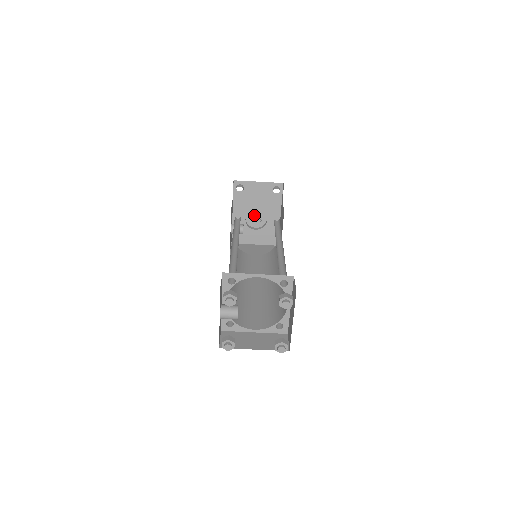
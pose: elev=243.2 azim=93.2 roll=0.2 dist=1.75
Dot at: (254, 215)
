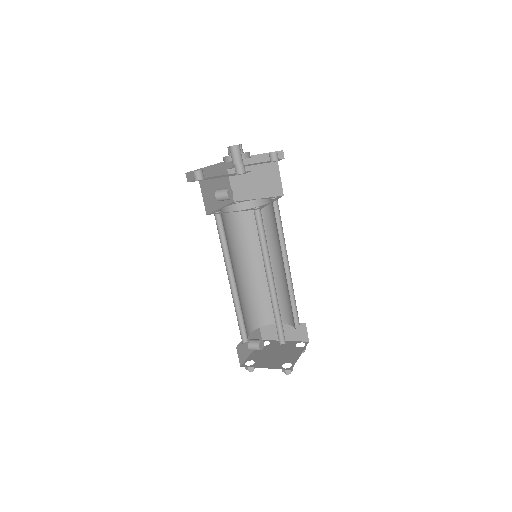
Dot at: (232, 159)
